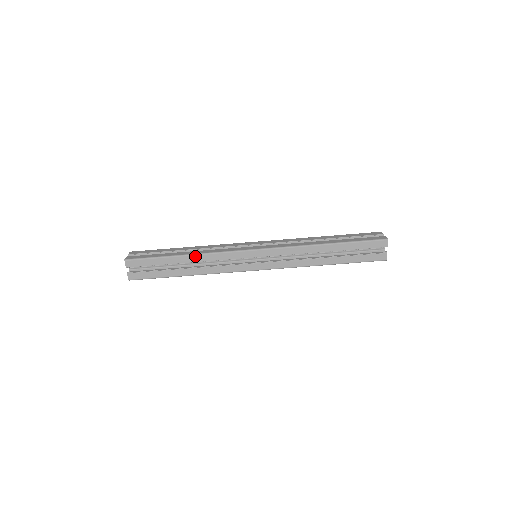
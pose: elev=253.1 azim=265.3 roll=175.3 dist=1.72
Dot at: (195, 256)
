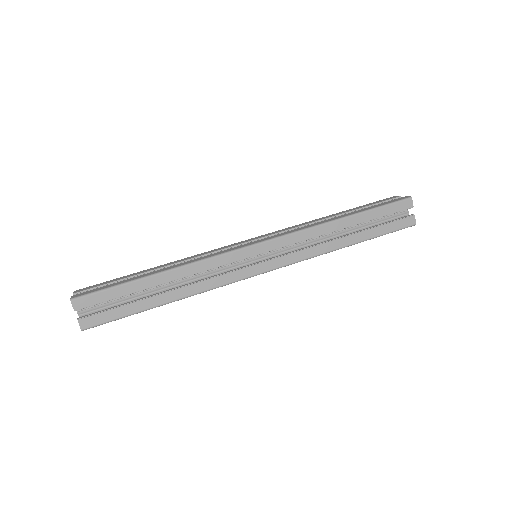
Dot at: (172, 262)
